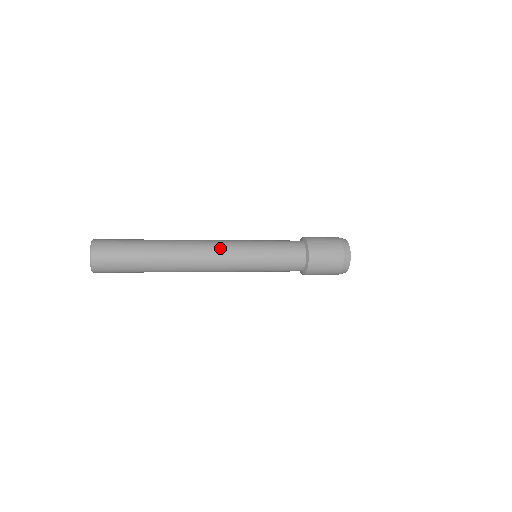
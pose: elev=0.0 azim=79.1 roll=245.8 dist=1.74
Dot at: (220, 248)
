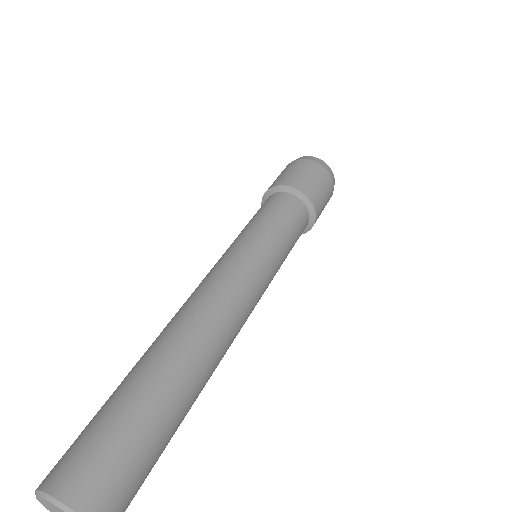
Dot at: (235, 284)
